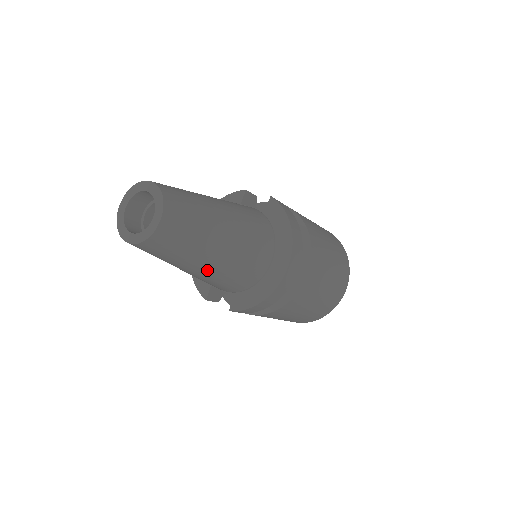
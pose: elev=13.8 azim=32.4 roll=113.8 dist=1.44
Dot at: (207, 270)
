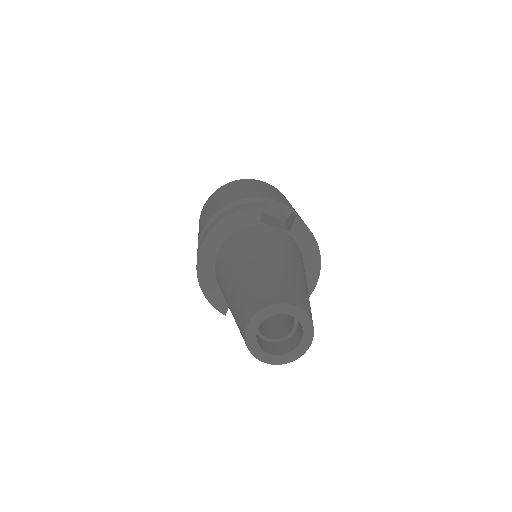
Dot at: occluded
